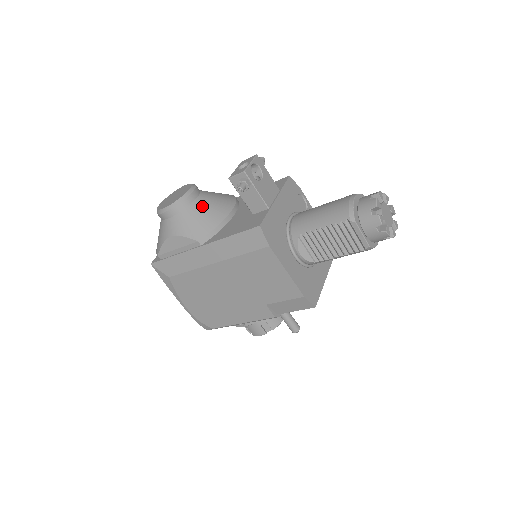
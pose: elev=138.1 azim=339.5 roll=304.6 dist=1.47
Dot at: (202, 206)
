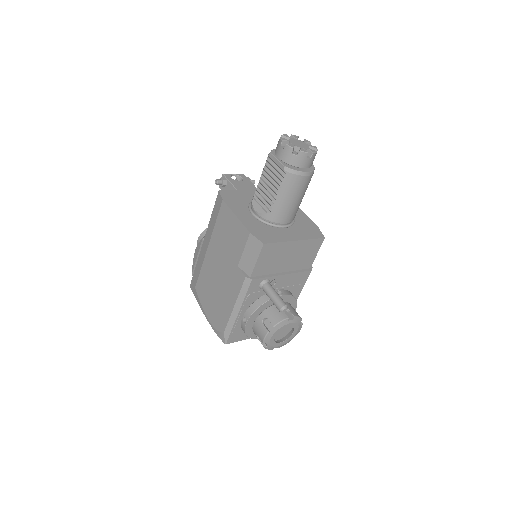
Dot at: occluded
